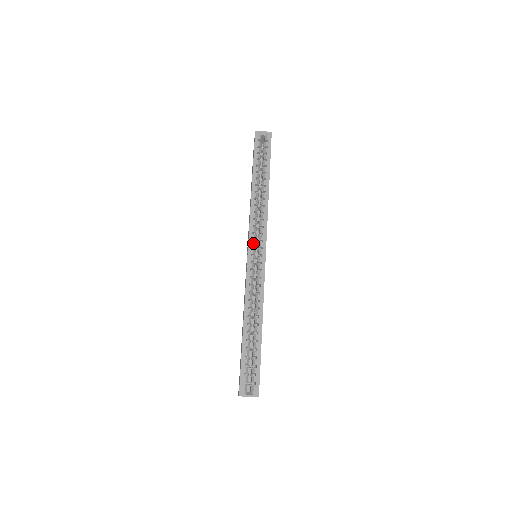
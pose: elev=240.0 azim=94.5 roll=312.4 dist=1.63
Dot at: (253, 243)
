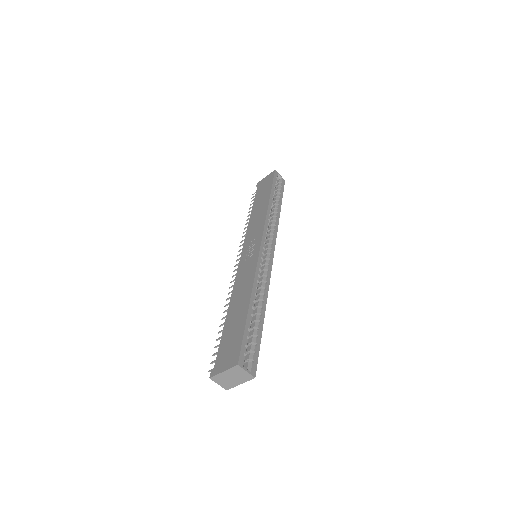
Dot at: occluded
